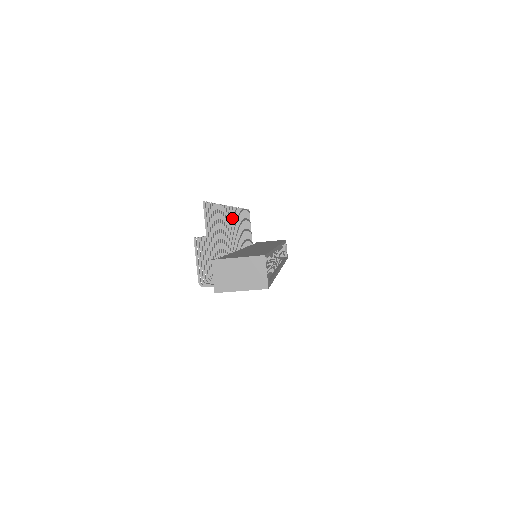
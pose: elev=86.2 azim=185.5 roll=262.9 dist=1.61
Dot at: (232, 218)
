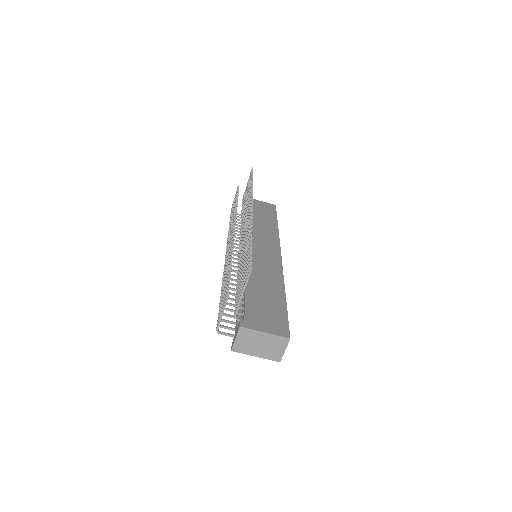
Dot at: occluded
